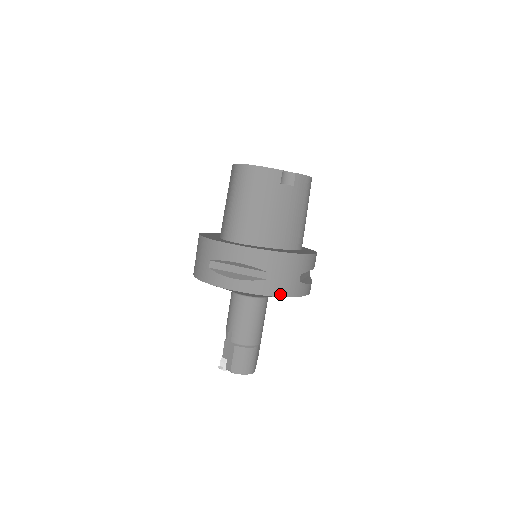
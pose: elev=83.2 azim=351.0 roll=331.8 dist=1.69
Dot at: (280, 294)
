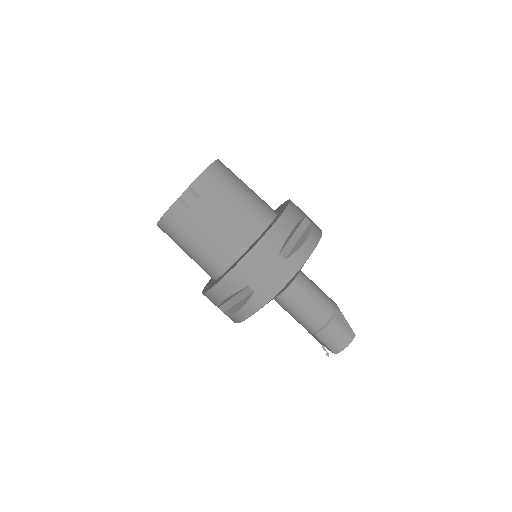
Dot at: (278, 289)
